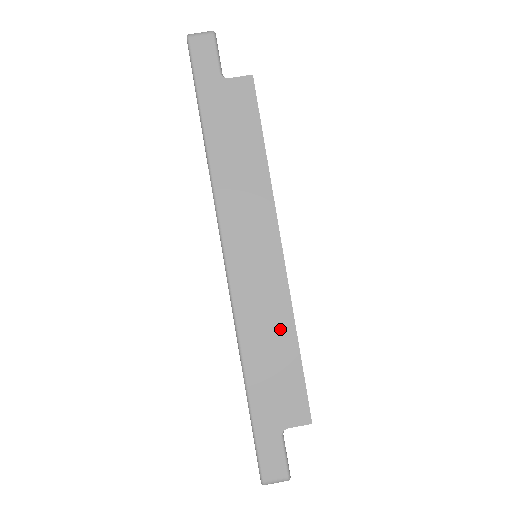
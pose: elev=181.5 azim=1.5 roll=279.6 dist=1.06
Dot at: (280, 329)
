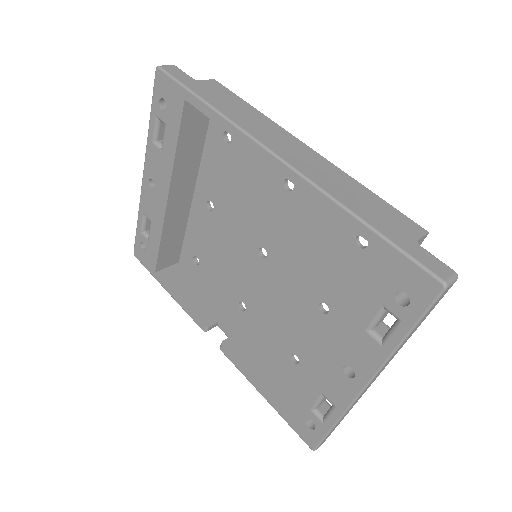
Dot at: (350, 184)
